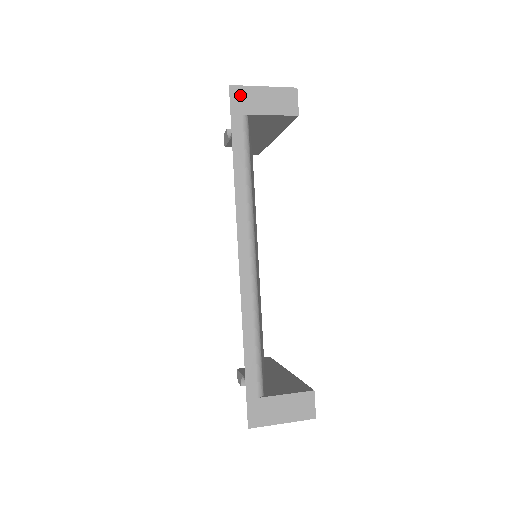
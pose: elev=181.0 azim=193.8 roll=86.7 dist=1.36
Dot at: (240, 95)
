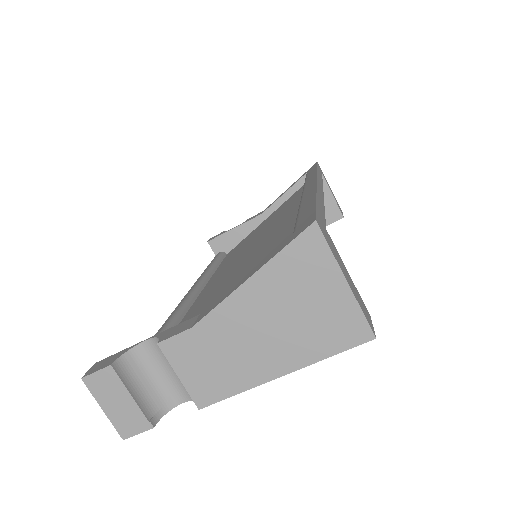
Dot at: (321, 170)
